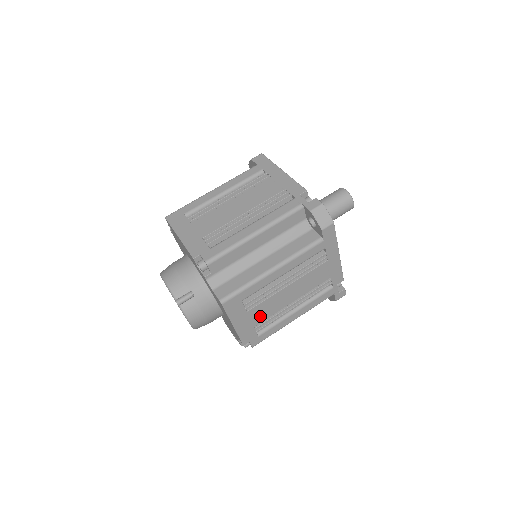
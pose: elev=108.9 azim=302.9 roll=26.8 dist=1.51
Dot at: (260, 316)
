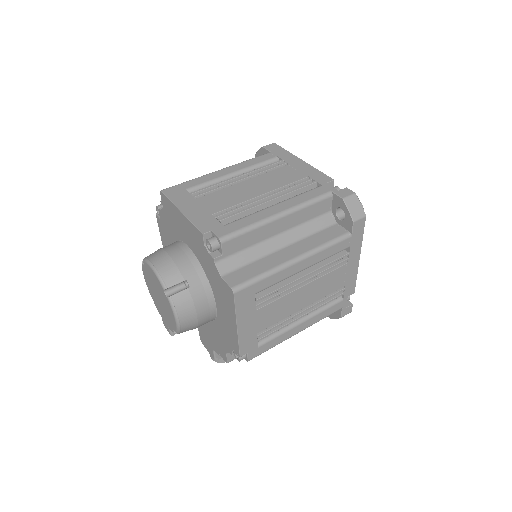
Dot at: (267, 320)
